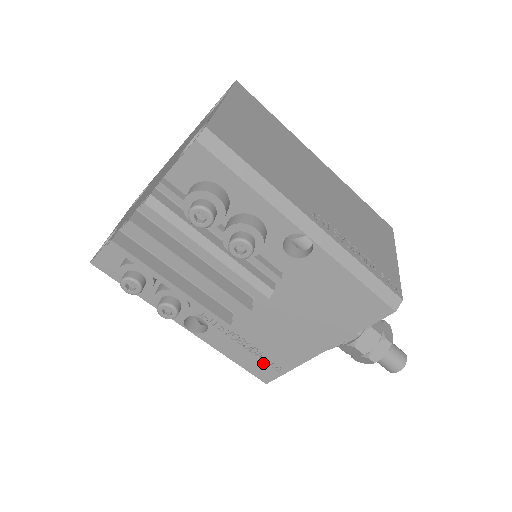
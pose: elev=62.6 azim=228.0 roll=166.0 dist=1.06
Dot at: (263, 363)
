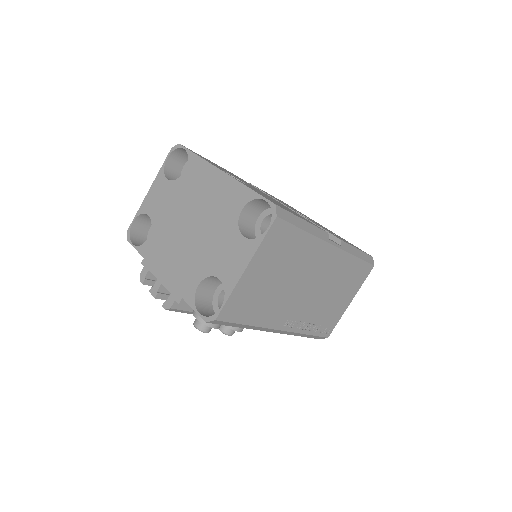
Dot at: occluded
